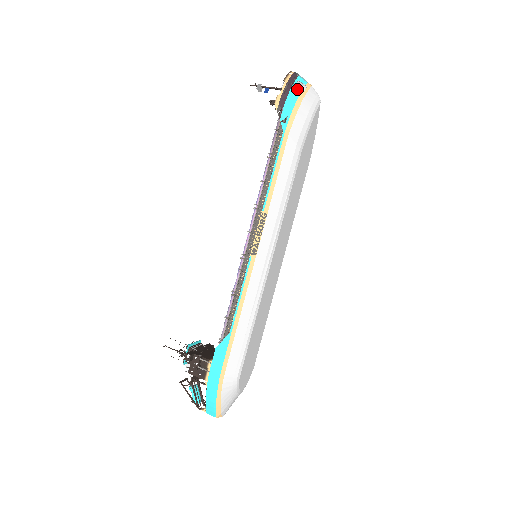
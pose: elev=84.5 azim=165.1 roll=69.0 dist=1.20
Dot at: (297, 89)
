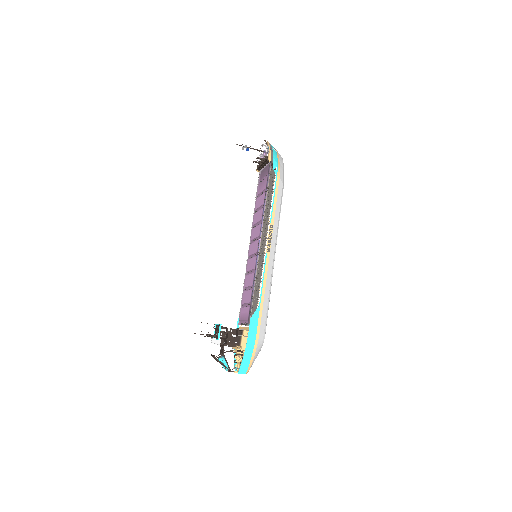
Dot at: (275, 151)
